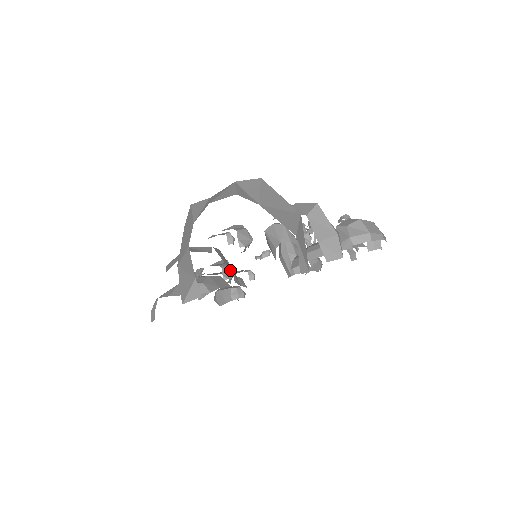
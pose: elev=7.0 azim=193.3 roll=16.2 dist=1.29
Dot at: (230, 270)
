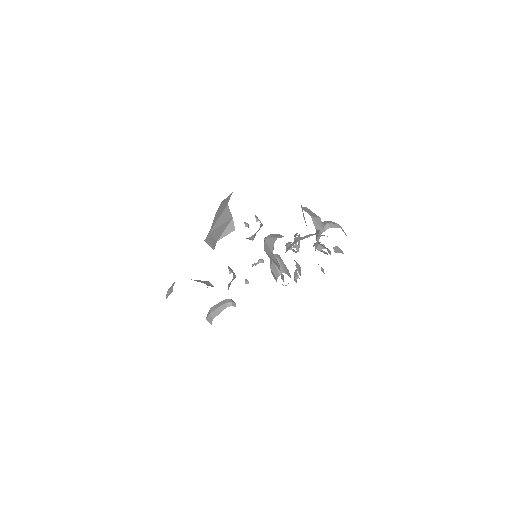
Dot at: occluded
